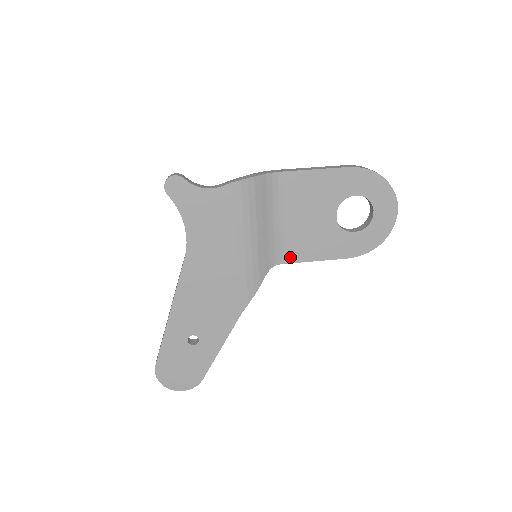
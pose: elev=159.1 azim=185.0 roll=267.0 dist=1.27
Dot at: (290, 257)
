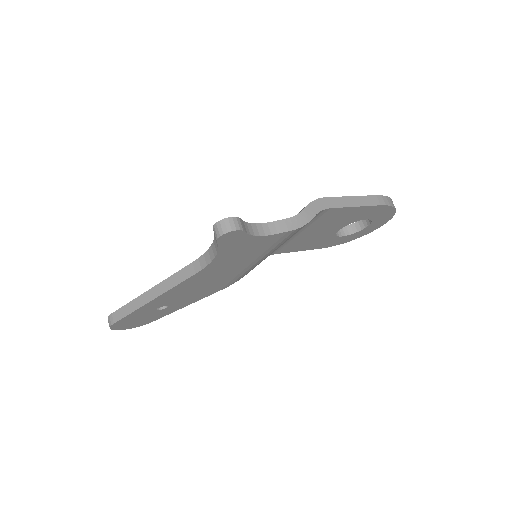
Dot at: (281, 251)
